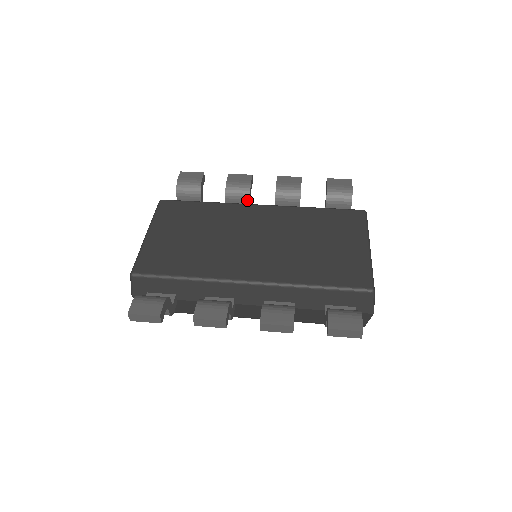
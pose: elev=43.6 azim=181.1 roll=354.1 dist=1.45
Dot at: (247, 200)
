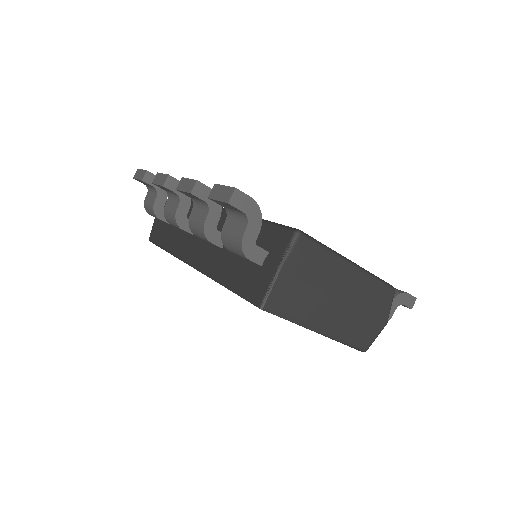
Dot at: occluded
